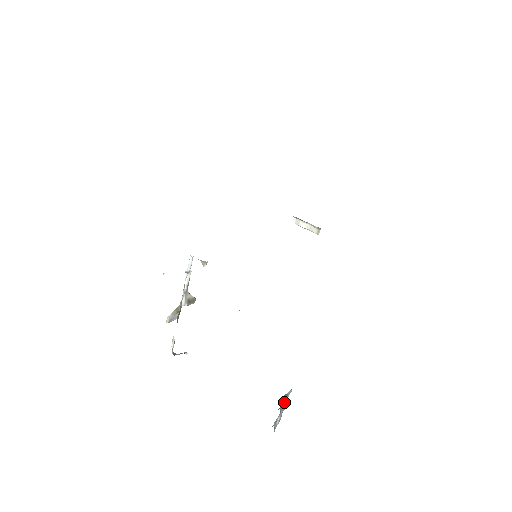
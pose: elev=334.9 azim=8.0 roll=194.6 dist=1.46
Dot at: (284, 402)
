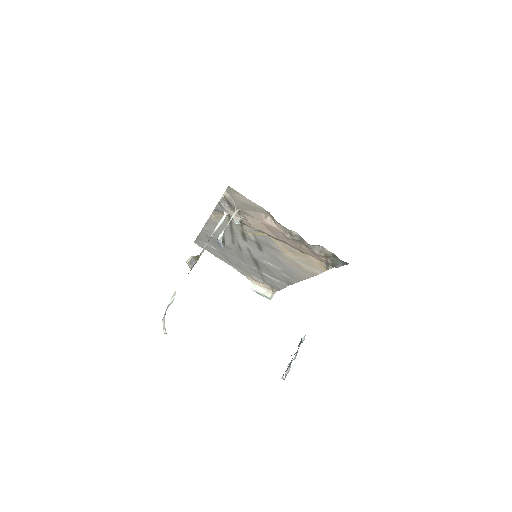
Dot at: (298, 348)
